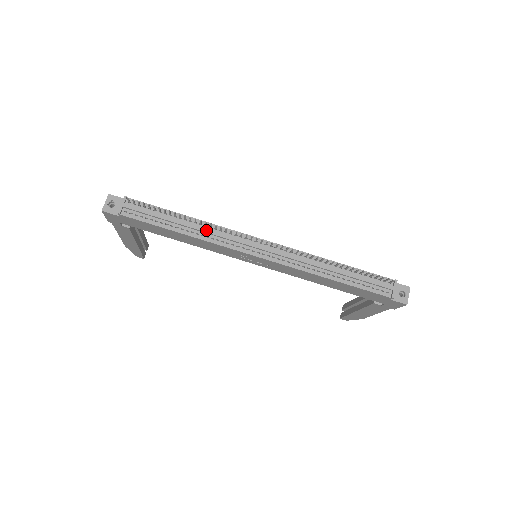
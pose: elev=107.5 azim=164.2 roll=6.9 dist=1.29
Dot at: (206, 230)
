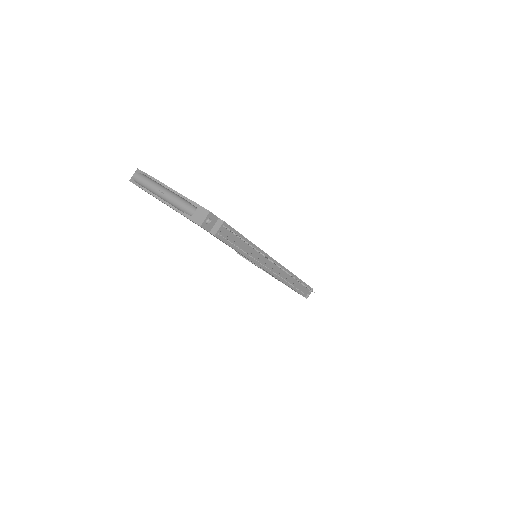
Dot at: (256, 254)
